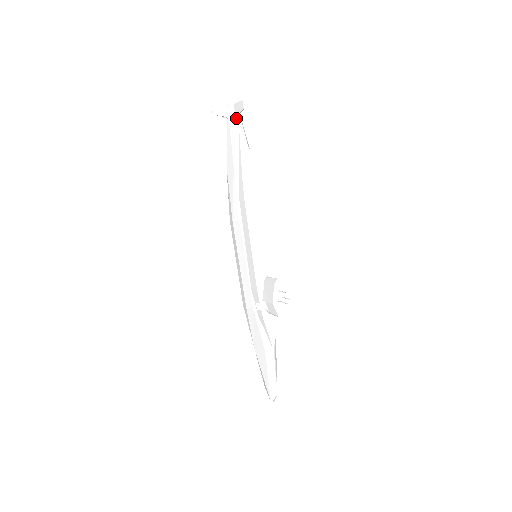
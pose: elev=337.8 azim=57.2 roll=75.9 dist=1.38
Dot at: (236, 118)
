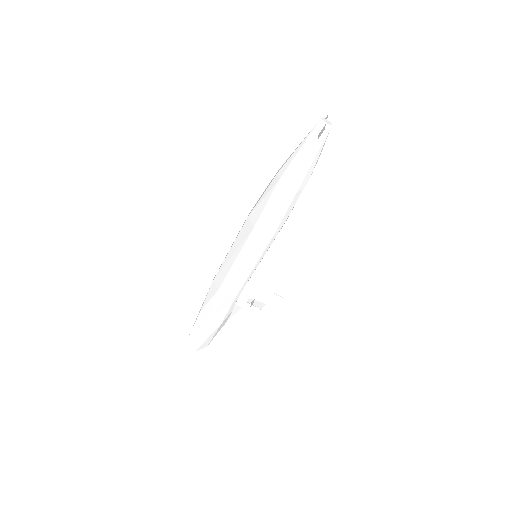
Dot at: (325, 141)
